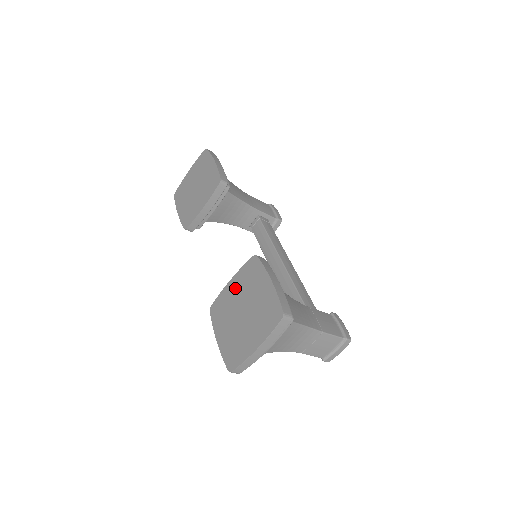
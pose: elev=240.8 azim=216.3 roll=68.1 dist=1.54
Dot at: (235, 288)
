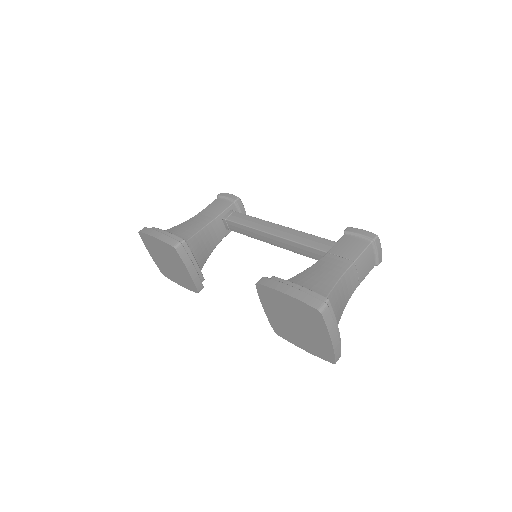
Dot at: (272, 312)
